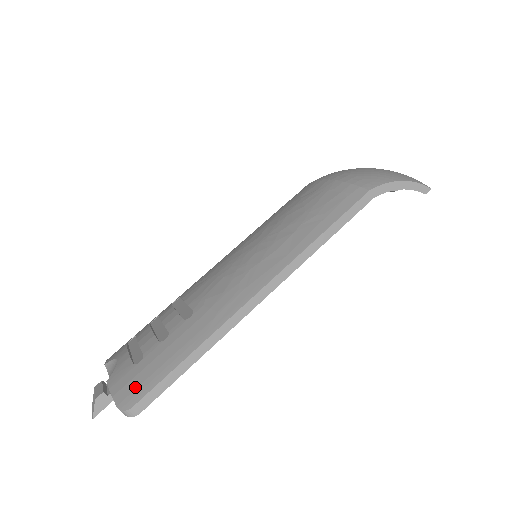
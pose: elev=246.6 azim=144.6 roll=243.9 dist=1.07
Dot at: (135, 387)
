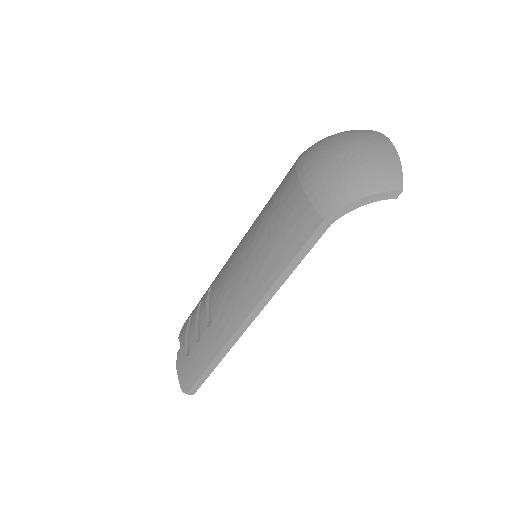
Dot at: (187, 377)
